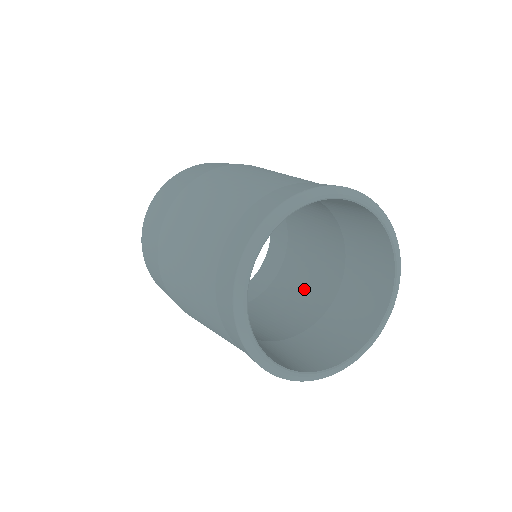
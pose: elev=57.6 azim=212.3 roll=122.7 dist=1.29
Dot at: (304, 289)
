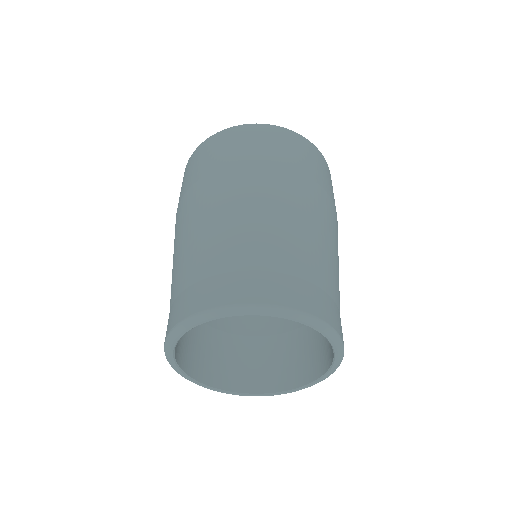
Dot at: occluded
